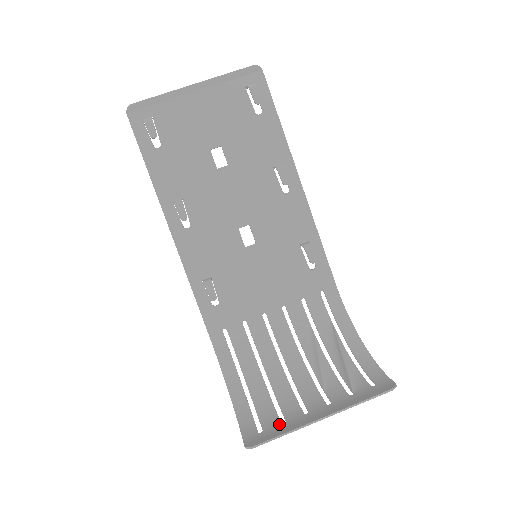
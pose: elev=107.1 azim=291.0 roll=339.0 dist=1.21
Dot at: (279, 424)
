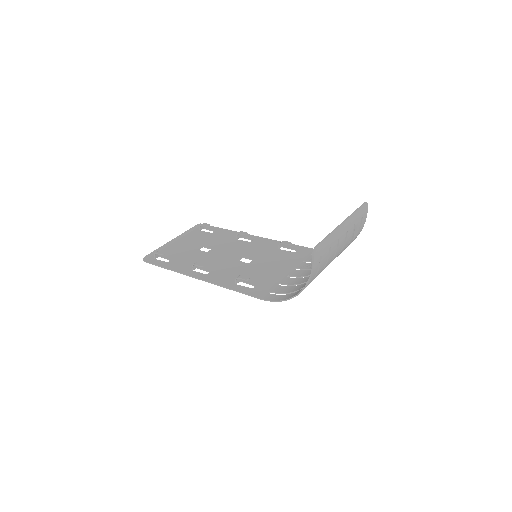
Dot at: (327, 249)
